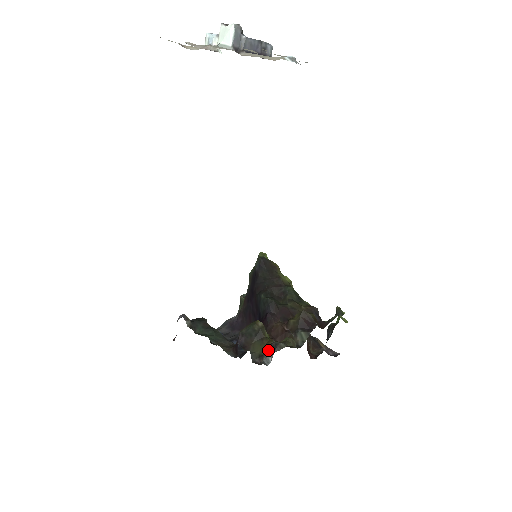
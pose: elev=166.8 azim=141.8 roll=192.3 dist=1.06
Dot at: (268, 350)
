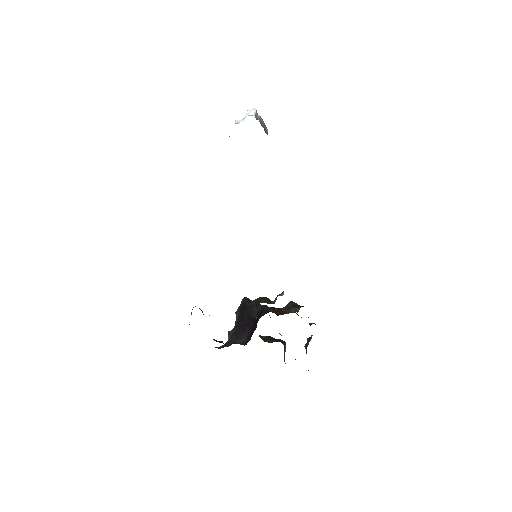
Dot at: (278, 295)
